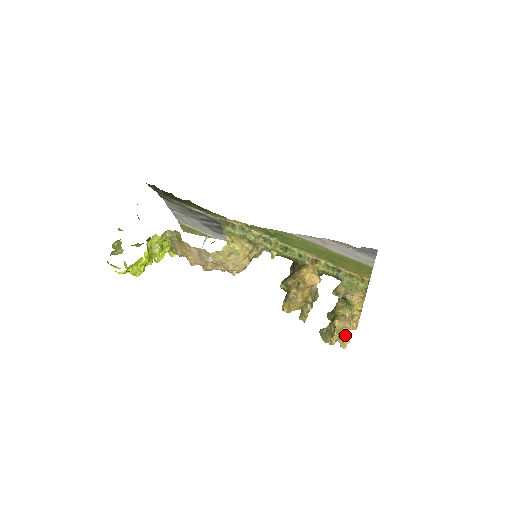
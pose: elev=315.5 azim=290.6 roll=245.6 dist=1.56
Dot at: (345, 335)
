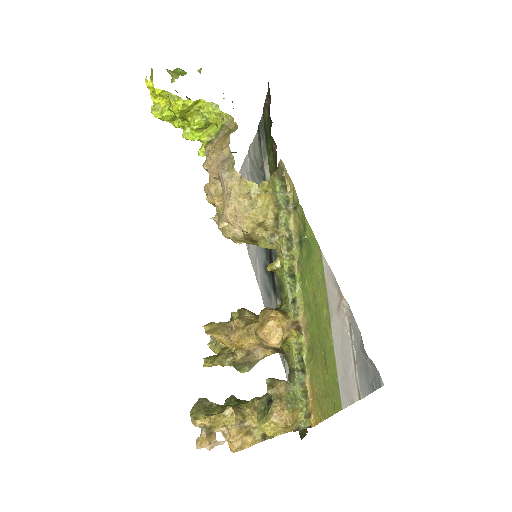
Dot at: occluded
